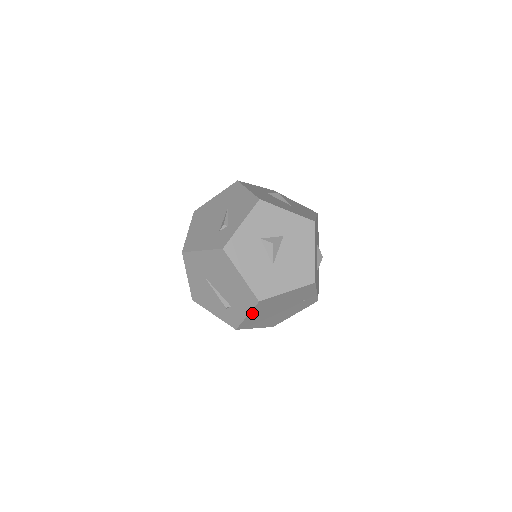
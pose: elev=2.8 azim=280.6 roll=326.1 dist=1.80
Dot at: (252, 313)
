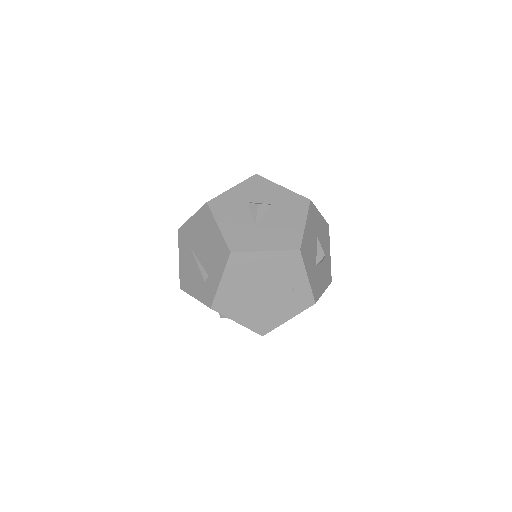
Dot at: (226, 278)
